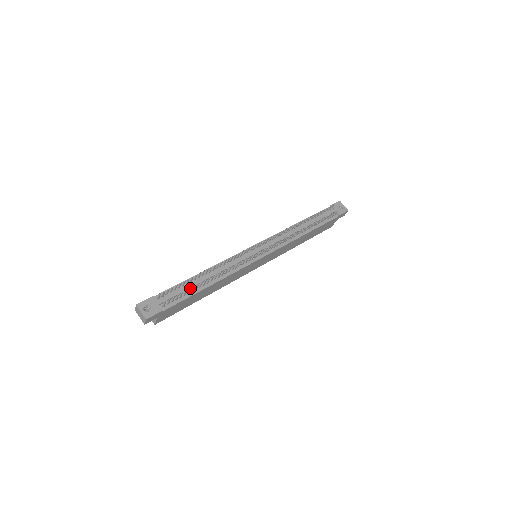
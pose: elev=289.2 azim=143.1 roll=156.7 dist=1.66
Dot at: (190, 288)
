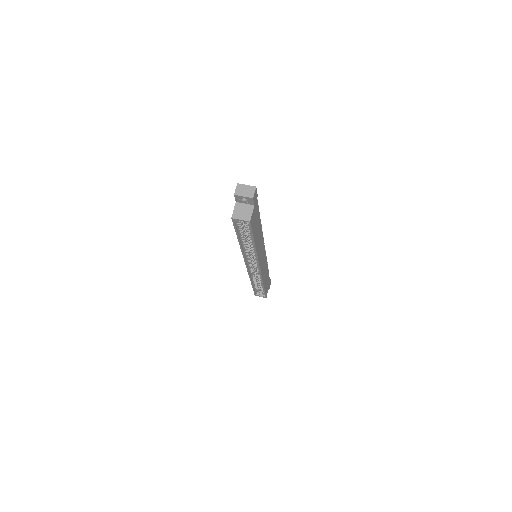
Dot at: occluded
